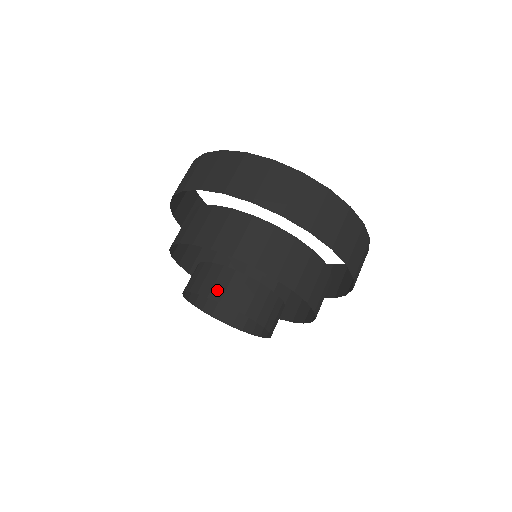
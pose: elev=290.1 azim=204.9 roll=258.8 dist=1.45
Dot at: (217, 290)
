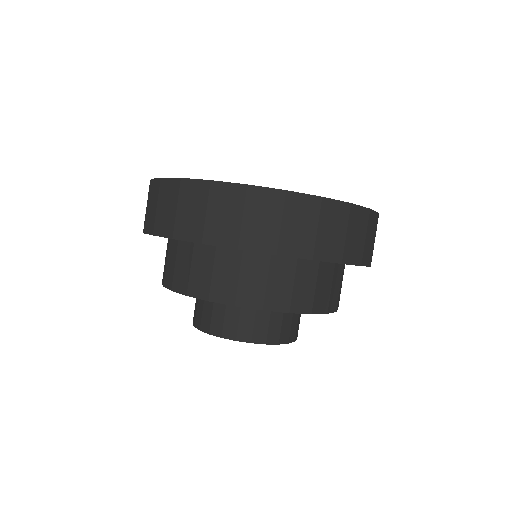
Dot at: (285, 333)
